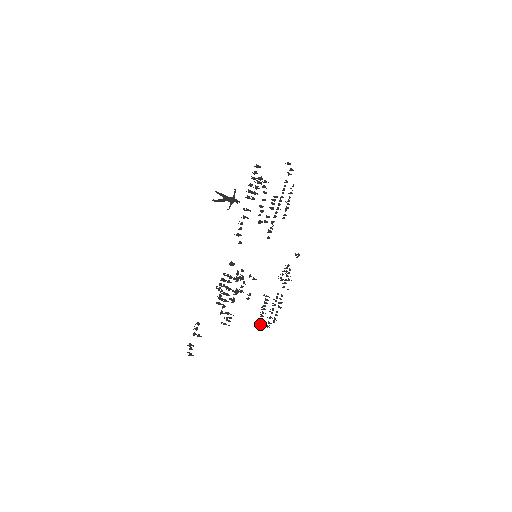
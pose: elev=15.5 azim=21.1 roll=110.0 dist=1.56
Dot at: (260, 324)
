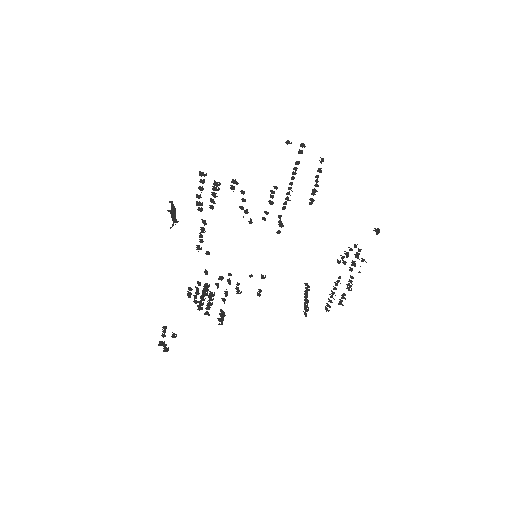
Dot at: (305, 310)
